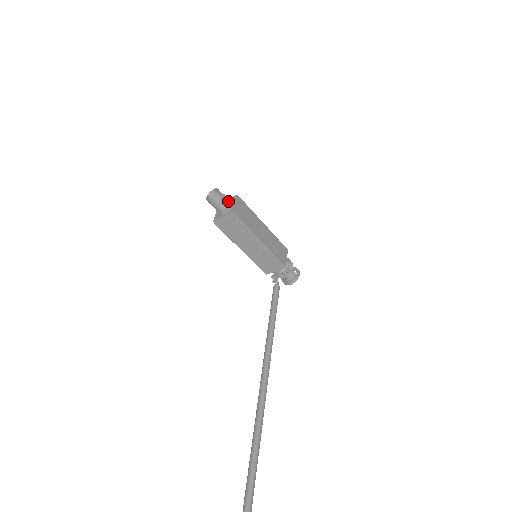
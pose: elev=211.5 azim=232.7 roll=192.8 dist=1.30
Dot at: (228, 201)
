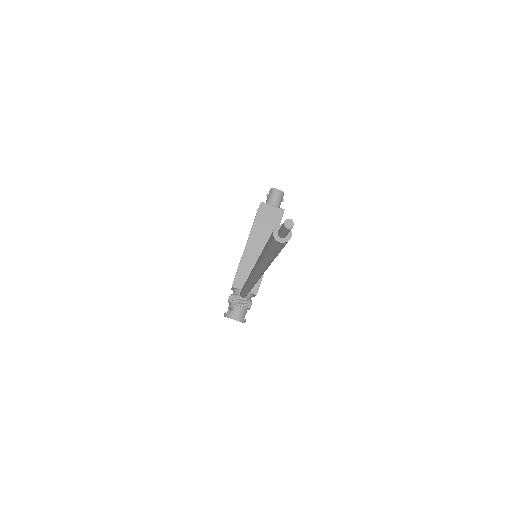
Dot at: (279, 207)
